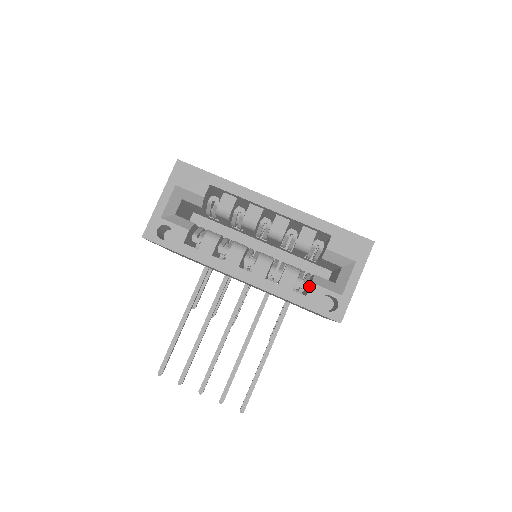
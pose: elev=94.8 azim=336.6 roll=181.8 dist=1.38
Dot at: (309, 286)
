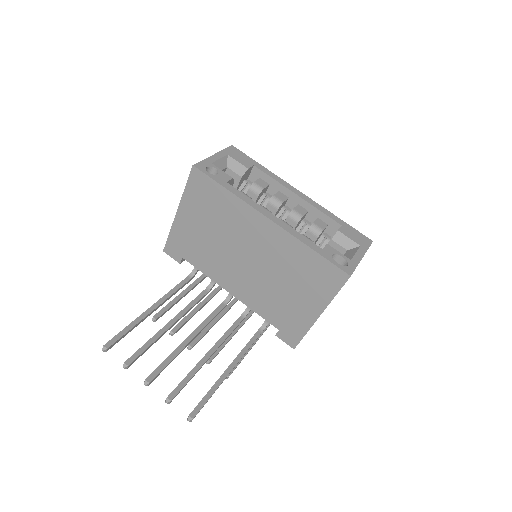
Dot at: occluded
